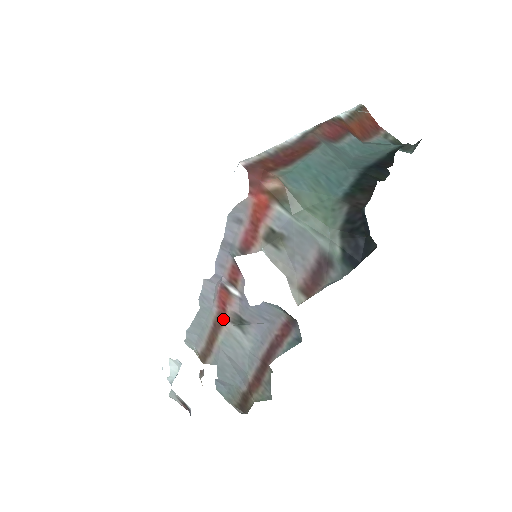
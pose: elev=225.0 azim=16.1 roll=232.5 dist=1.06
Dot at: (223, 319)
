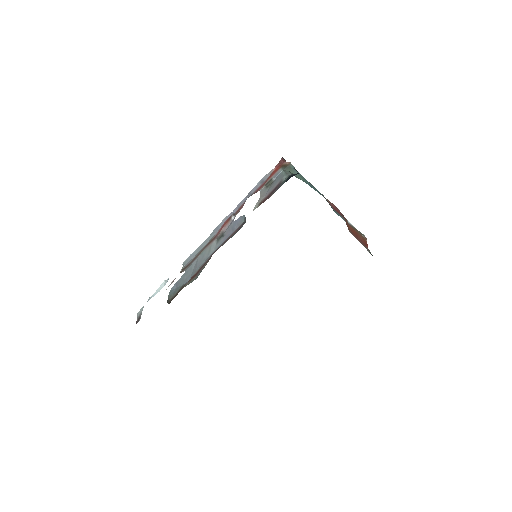
Dot at: (215, 238)
